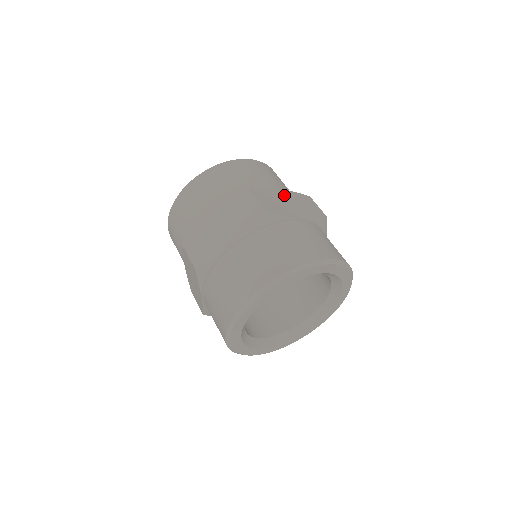
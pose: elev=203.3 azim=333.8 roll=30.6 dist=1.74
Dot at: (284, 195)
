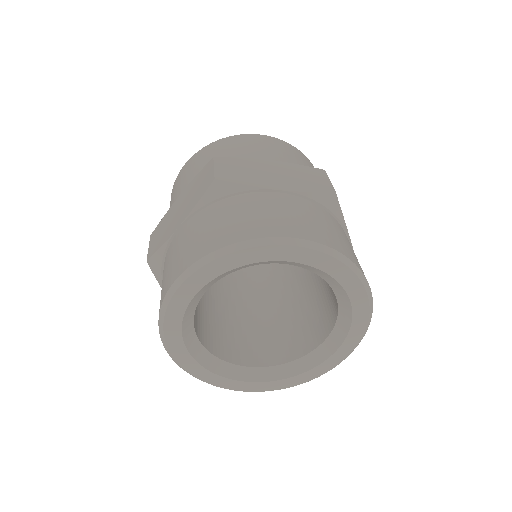
Dot at: occluded
